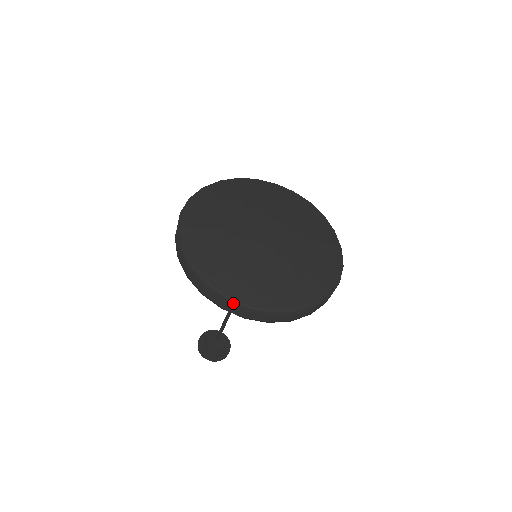
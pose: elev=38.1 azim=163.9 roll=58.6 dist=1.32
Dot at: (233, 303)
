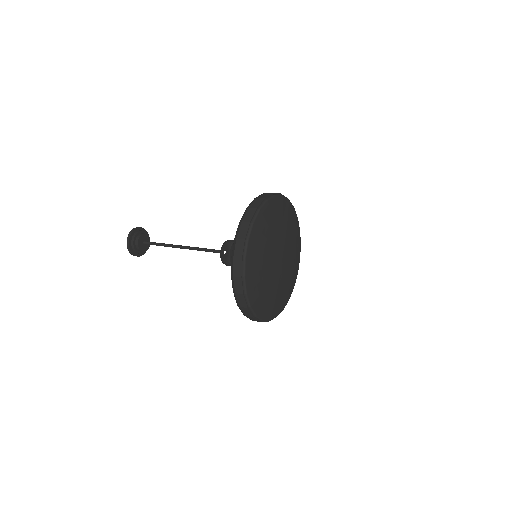
Dot at: occluded
